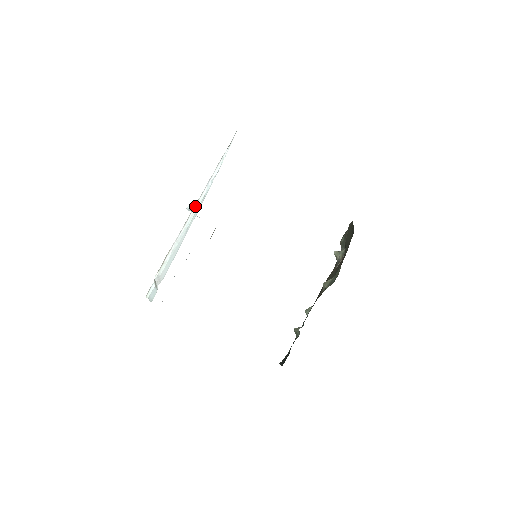
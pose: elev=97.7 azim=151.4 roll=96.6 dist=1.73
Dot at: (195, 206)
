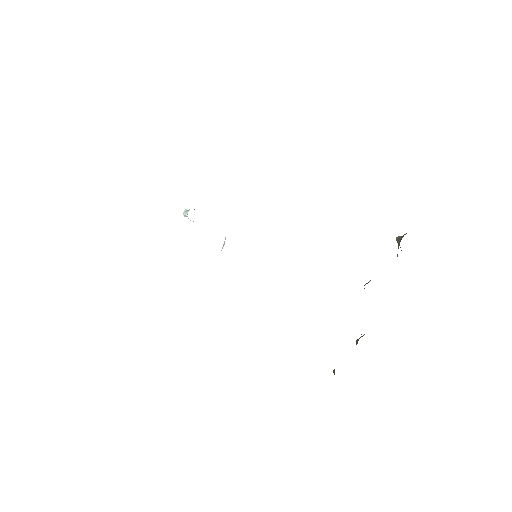
Dot at: occluded
